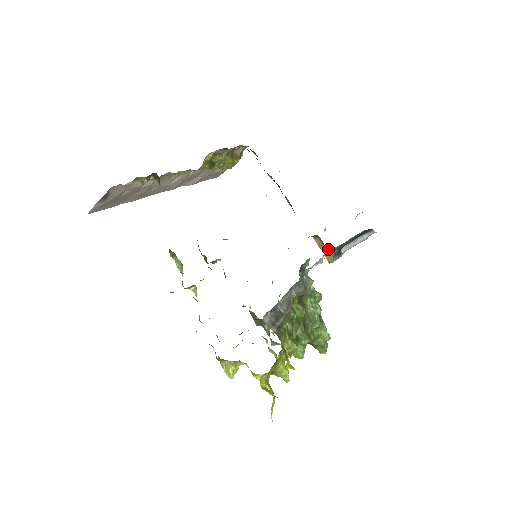
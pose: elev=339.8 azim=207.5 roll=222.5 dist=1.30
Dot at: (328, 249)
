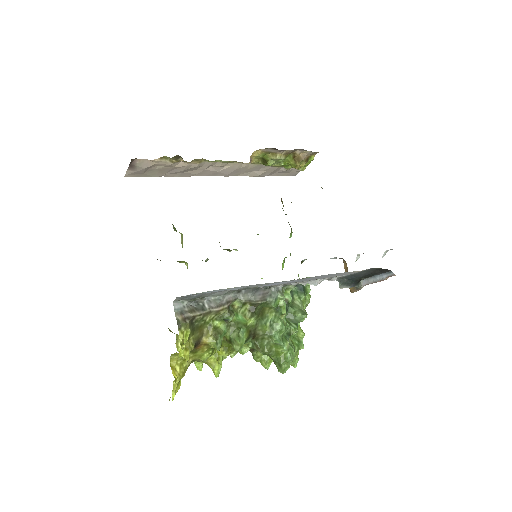
Dot at: occluded
